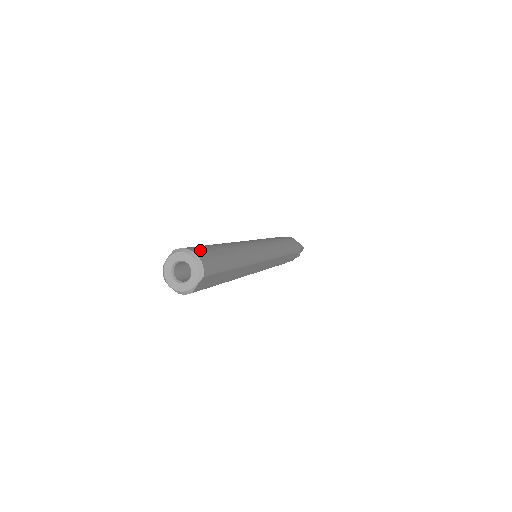
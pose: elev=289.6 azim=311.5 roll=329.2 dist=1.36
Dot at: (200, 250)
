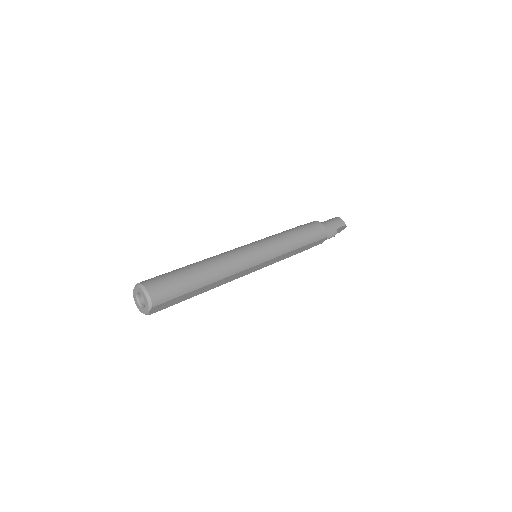
Dot at: (155, 284)
